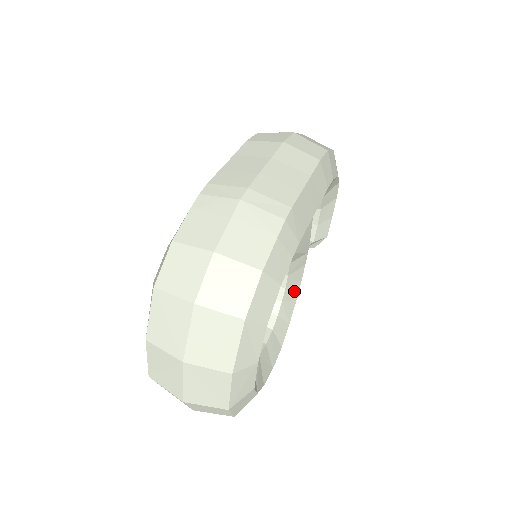
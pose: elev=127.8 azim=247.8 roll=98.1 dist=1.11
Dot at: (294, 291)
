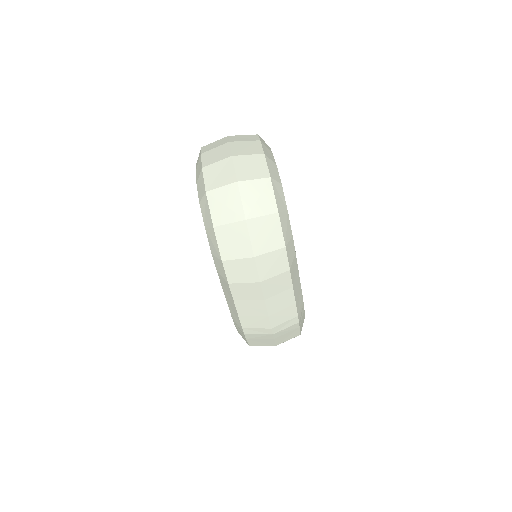
Dot at: occluded
